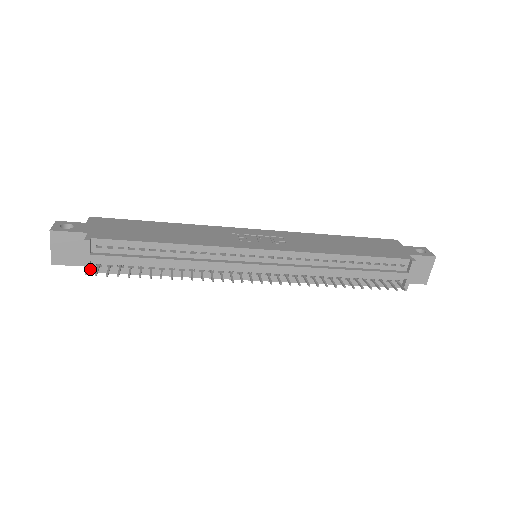
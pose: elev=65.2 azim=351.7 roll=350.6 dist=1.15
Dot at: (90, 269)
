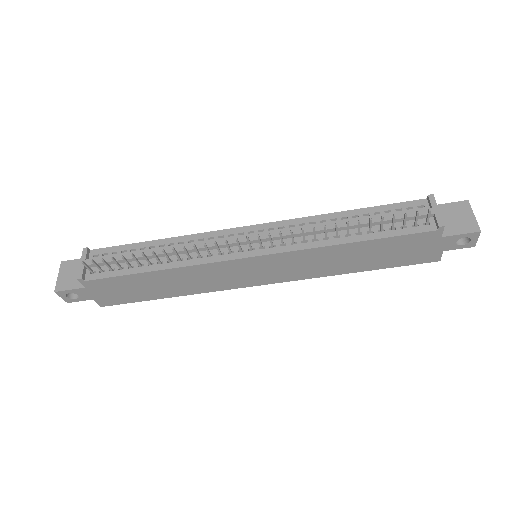
Dot at: (83, 275)
